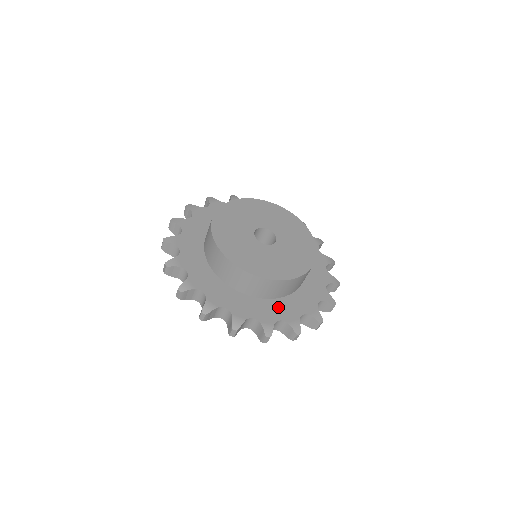
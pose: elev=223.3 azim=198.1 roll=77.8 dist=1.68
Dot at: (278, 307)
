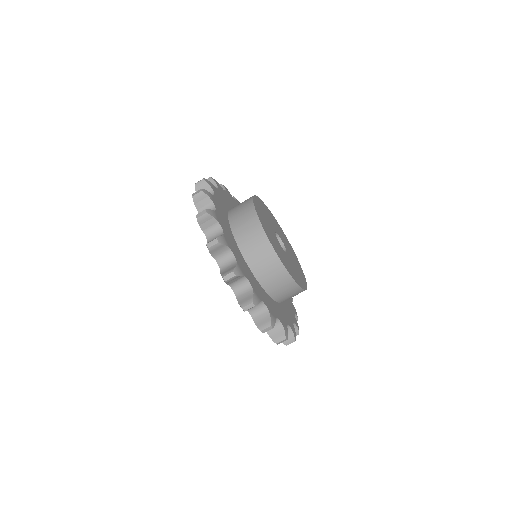
Dot at: (287, 310)
